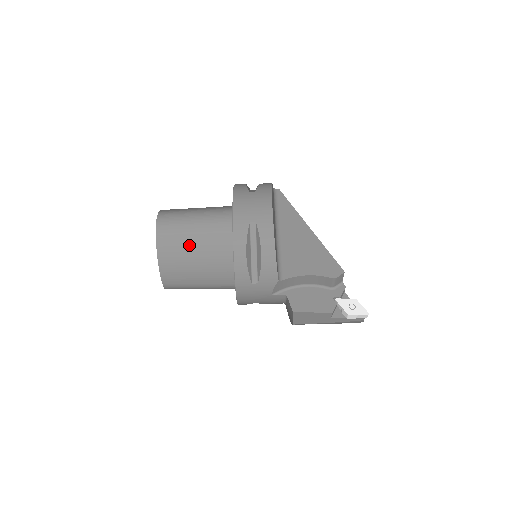
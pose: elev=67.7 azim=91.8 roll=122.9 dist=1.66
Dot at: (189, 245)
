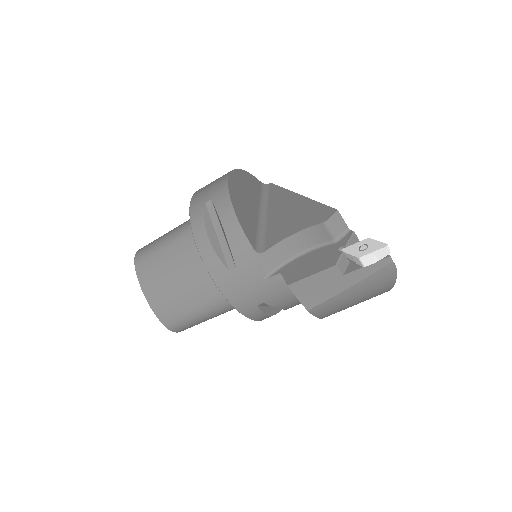
Dot at: (166, 262)
